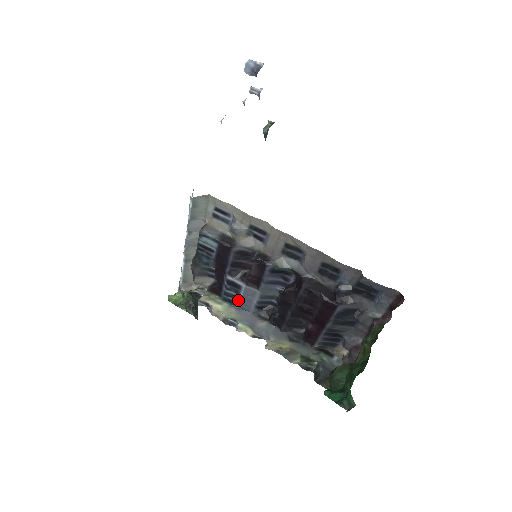
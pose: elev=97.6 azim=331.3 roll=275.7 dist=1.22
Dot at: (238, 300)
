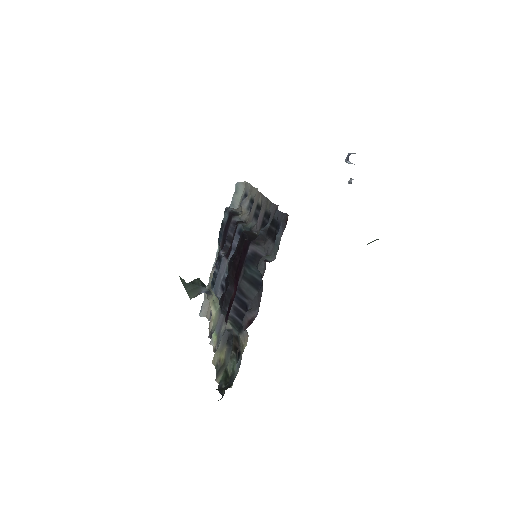
Dot at: occluded
